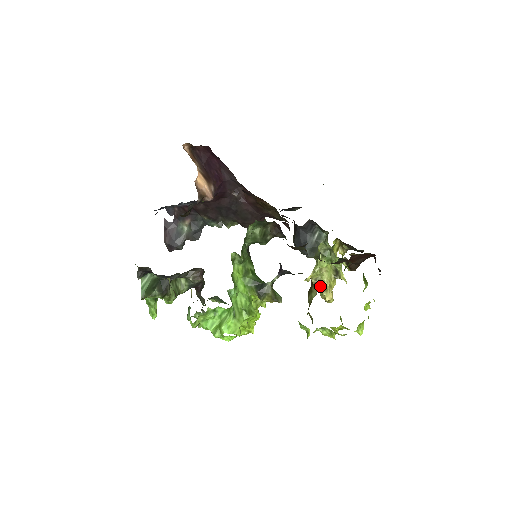
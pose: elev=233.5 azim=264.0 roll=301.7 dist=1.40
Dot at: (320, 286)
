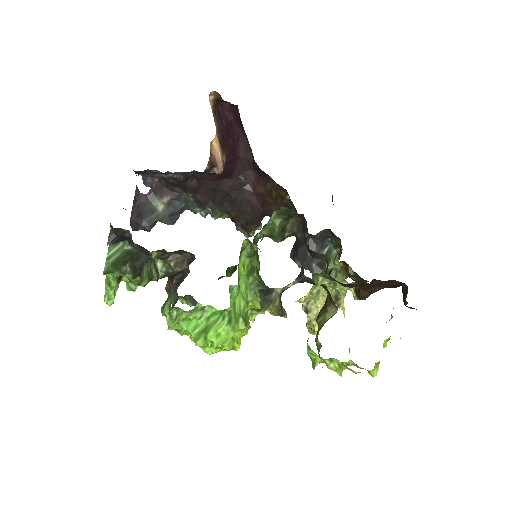
Dot at: (311, 312)
